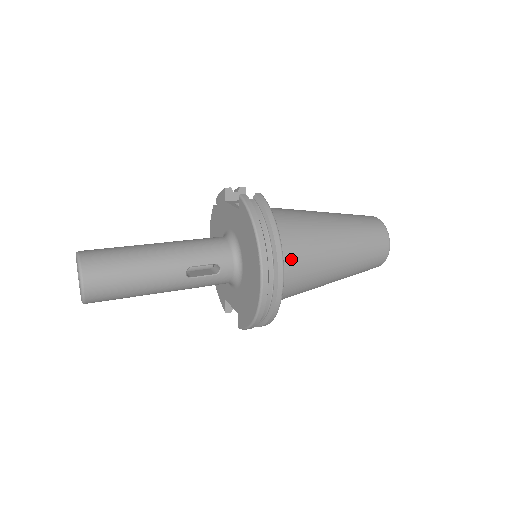
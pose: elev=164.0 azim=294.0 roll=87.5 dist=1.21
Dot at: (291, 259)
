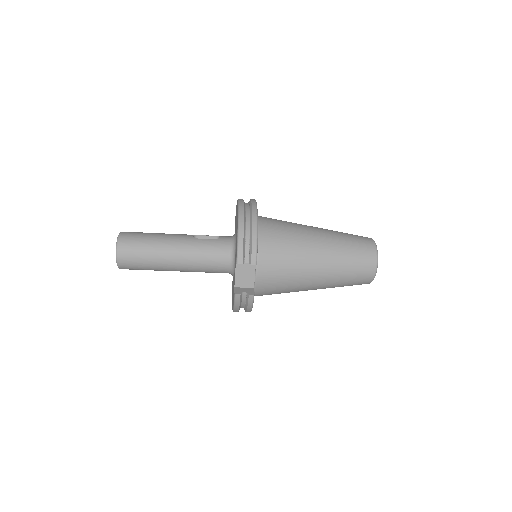
Dot at: (270, 218)
